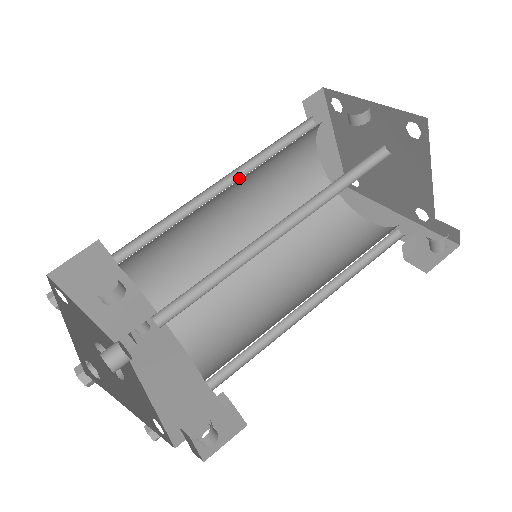
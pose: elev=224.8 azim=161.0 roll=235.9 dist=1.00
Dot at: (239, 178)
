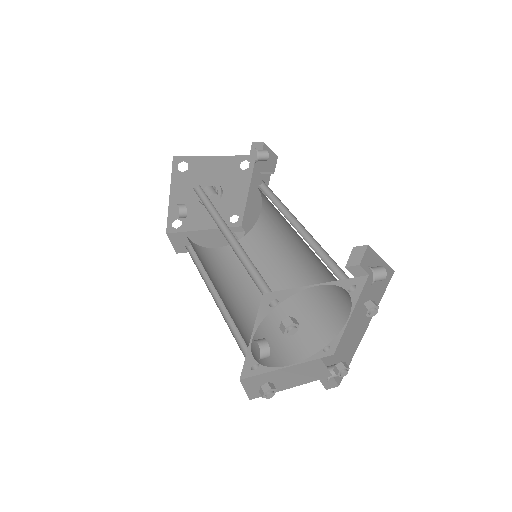
Dot at: (239, 244)
